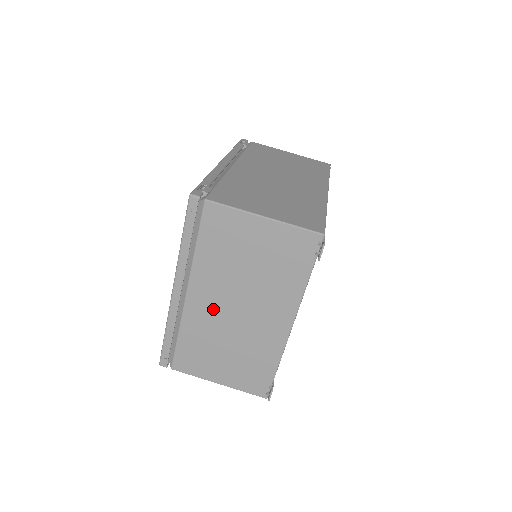
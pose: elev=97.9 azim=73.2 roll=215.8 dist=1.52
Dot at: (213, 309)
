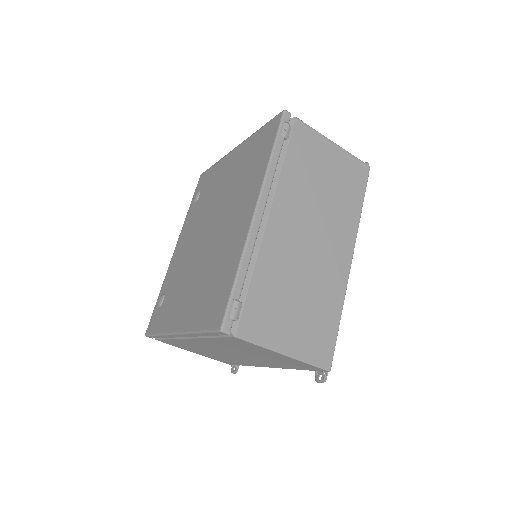
Dot at: (209, 347)
